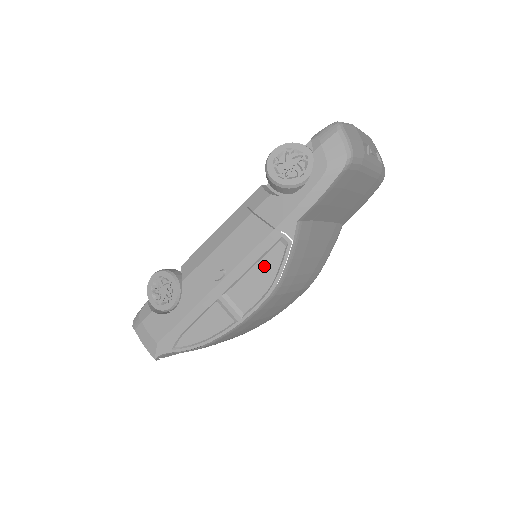
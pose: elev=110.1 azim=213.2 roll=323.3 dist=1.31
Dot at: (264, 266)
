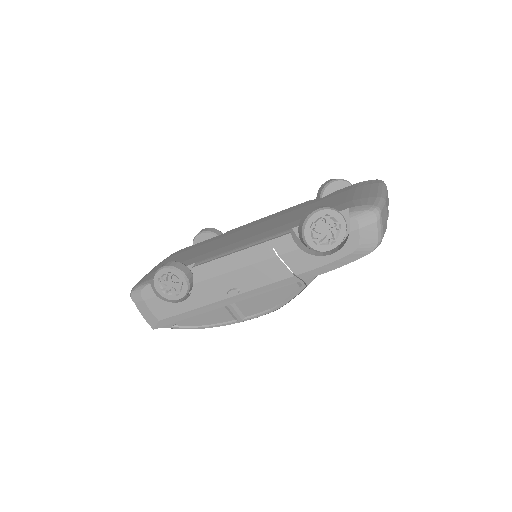
Dot at: (275, 294)
